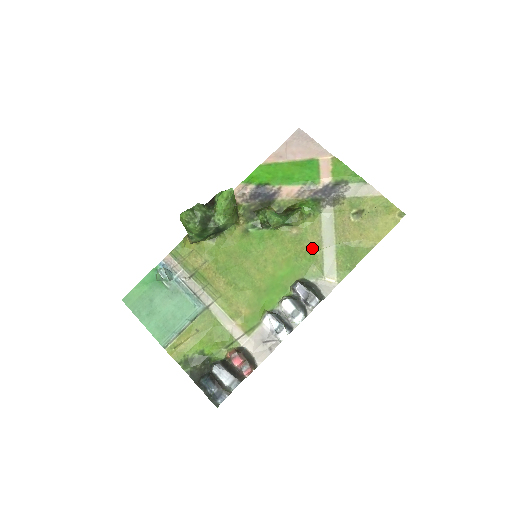
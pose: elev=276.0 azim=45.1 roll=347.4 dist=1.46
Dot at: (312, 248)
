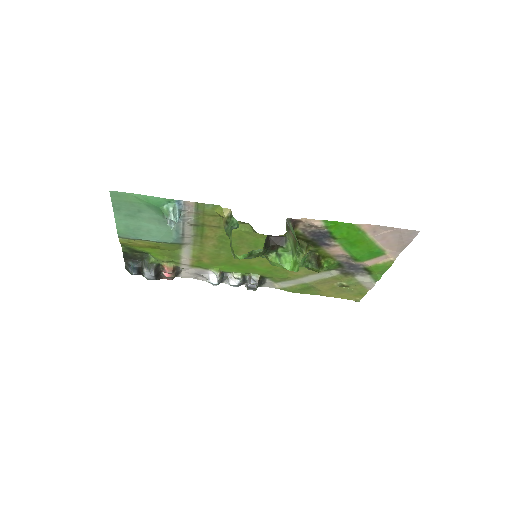
Dot at: (294, 274)
